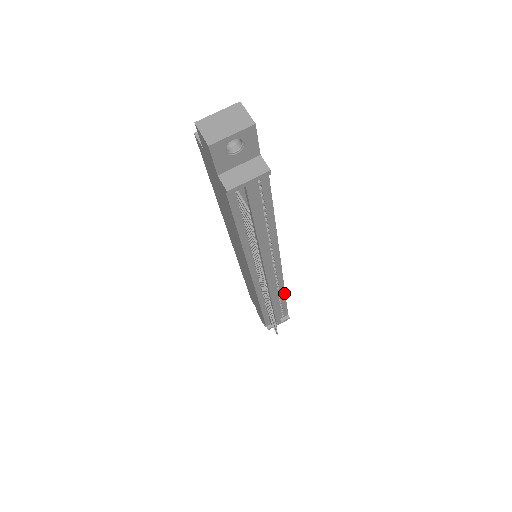
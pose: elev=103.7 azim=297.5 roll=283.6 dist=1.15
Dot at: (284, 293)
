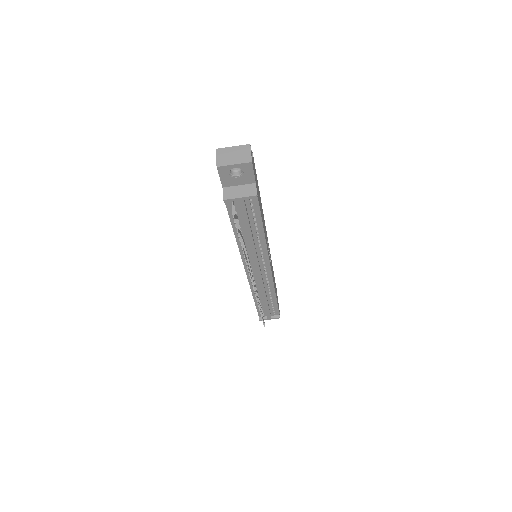
Dot at: (275, 294)
